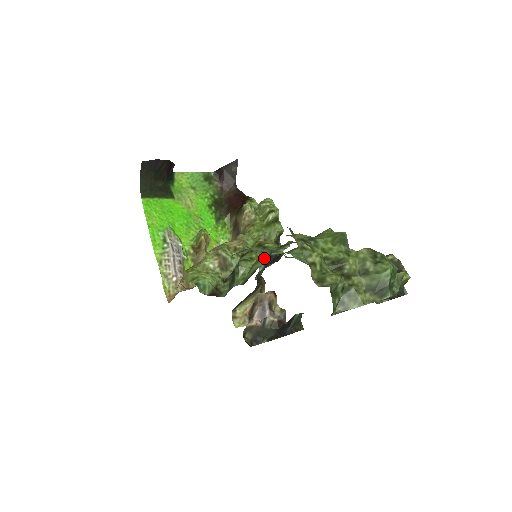
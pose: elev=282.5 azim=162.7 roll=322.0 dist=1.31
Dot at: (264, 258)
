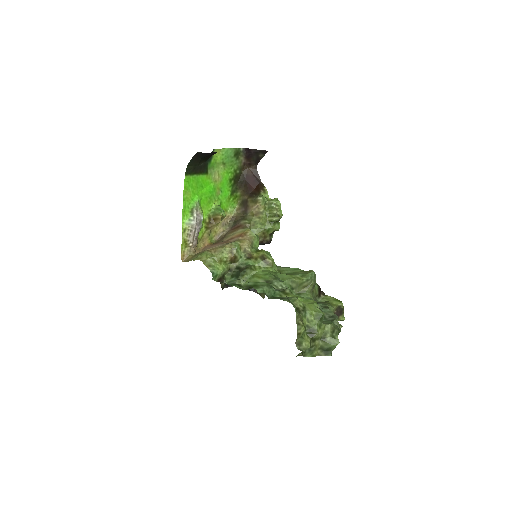
Dot at: (265, 279)
